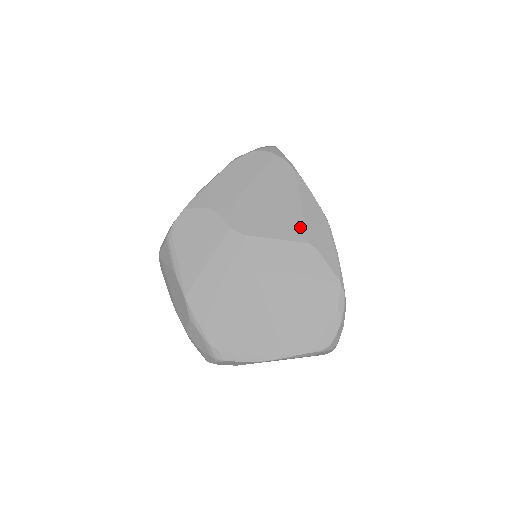
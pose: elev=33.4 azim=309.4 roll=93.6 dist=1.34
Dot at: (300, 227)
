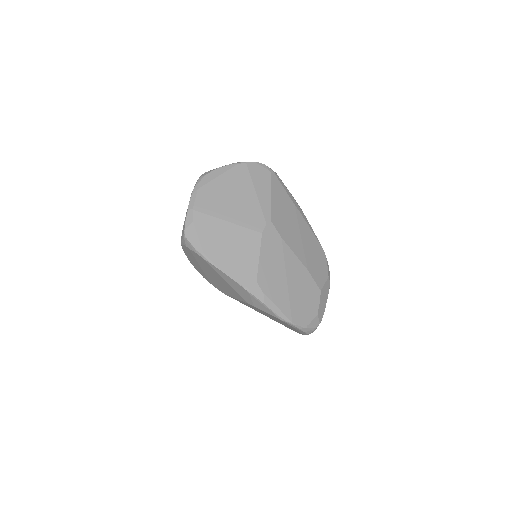
Dot at: (238, 295)
